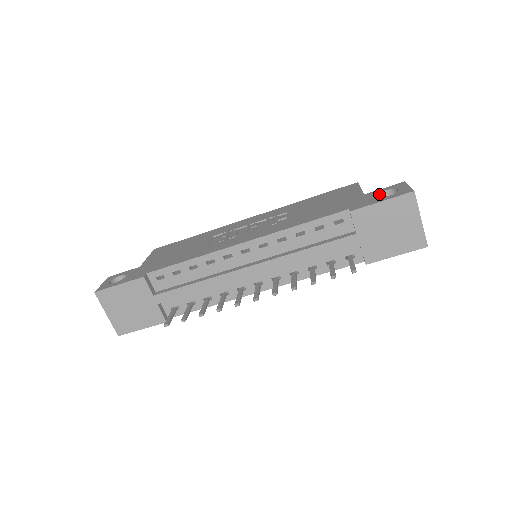
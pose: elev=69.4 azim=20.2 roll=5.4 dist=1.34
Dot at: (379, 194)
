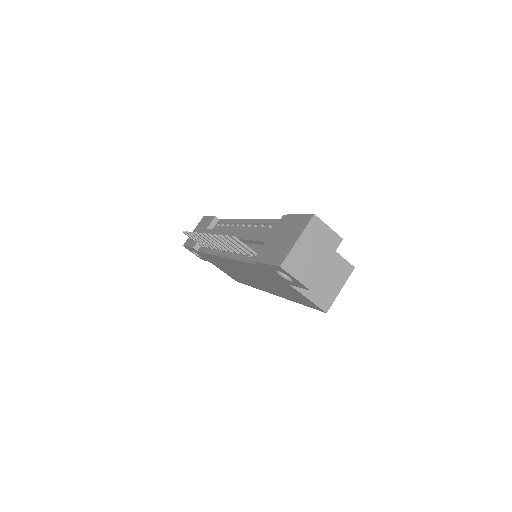
Dot at: occluded
